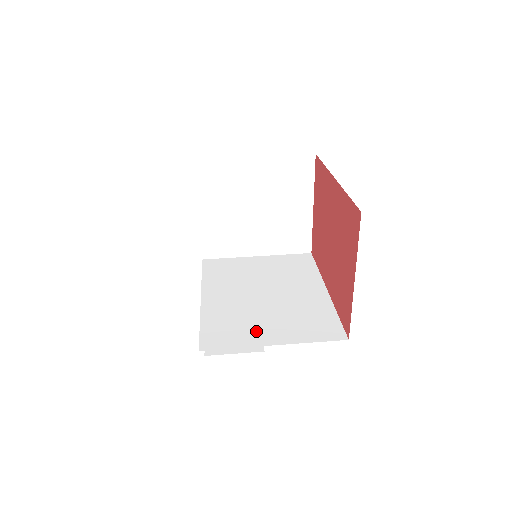
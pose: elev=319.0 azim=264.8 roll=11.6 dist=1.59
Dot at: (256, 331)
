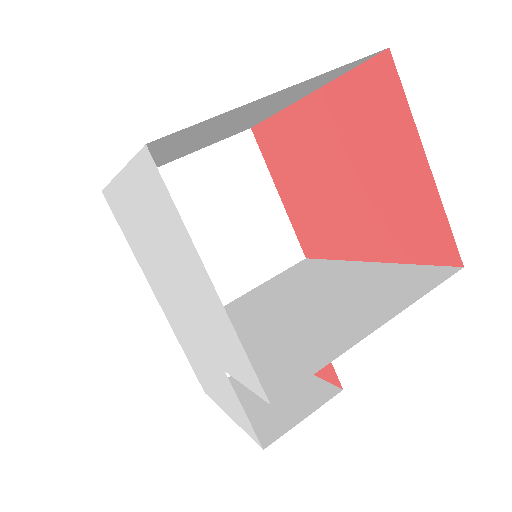
Dot at: (331, 335)
